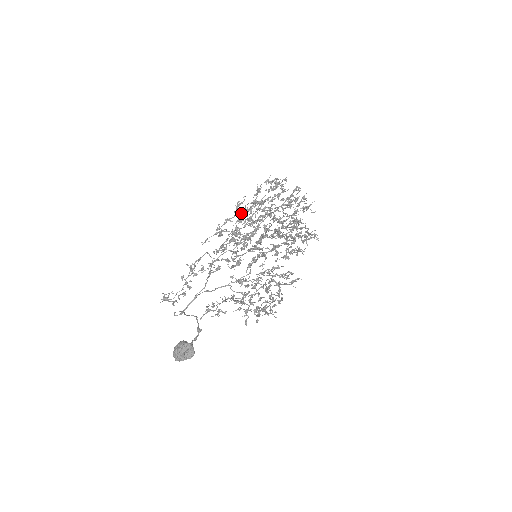
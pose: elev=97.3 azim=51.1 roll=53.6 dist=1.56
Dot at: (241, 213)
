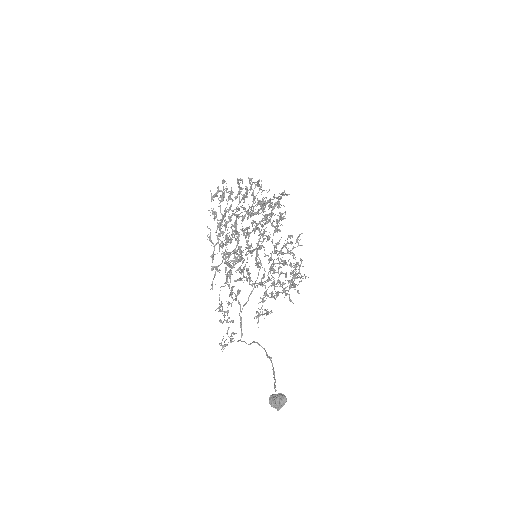
Dot at: (217, 242)
